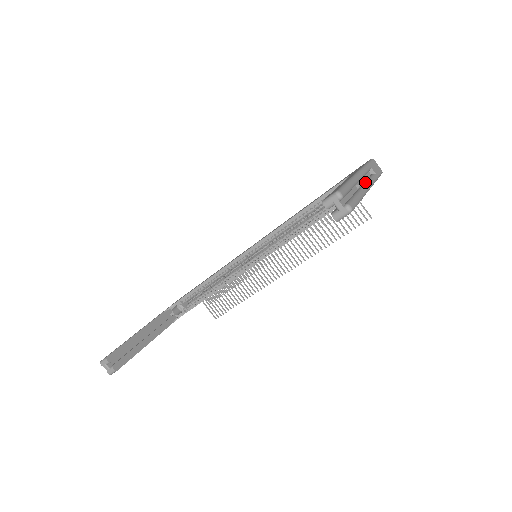
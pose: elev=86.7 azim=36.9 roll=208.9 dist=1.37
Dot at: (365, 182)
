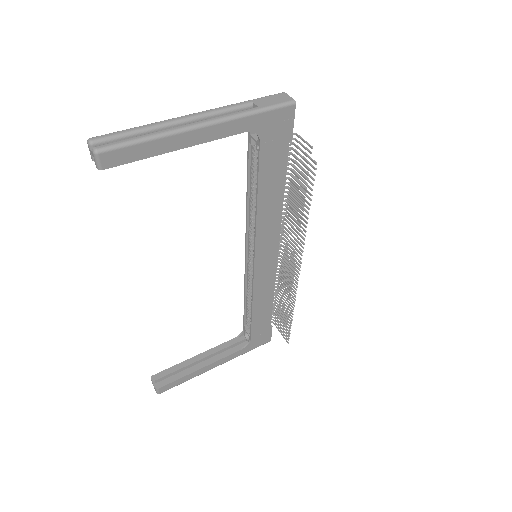
Dot at: (204, 120)
